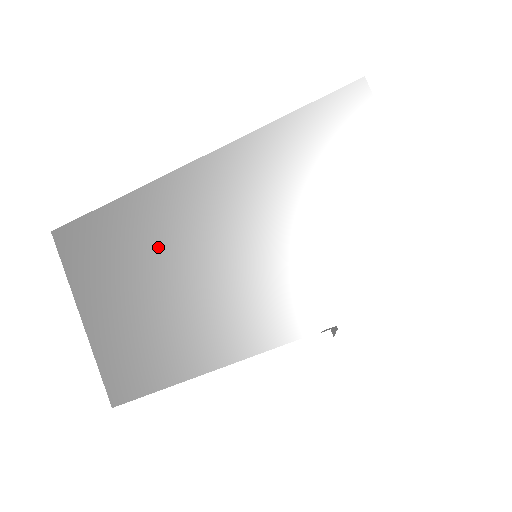
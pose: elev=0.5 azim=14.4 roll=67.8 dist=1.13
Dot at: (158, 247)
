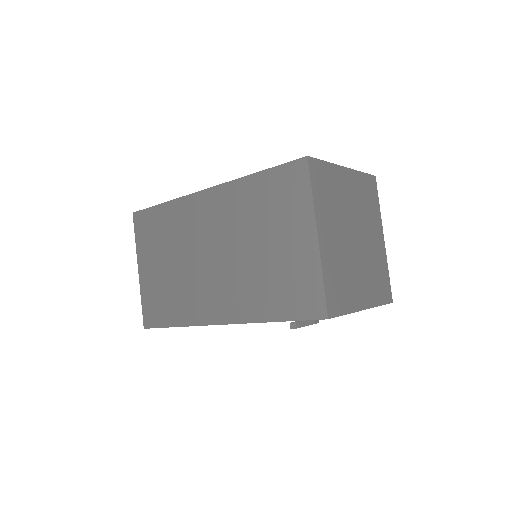
Dot at: (179, 240)
